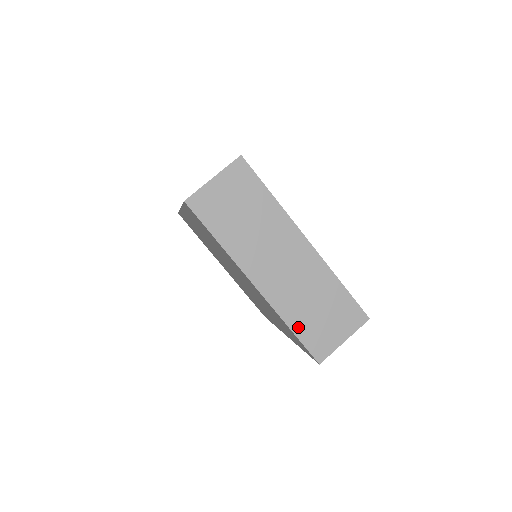
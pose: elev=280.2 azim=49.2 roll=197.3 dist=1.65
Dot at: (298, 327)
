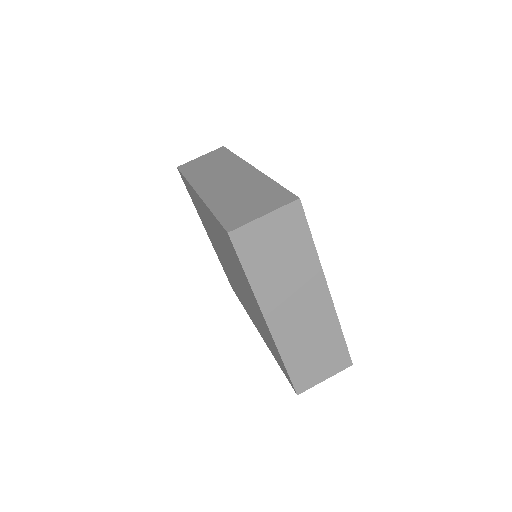
Dot at: (291, 364)
